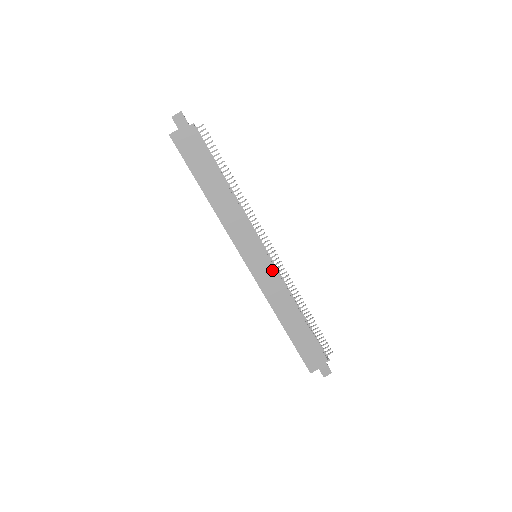
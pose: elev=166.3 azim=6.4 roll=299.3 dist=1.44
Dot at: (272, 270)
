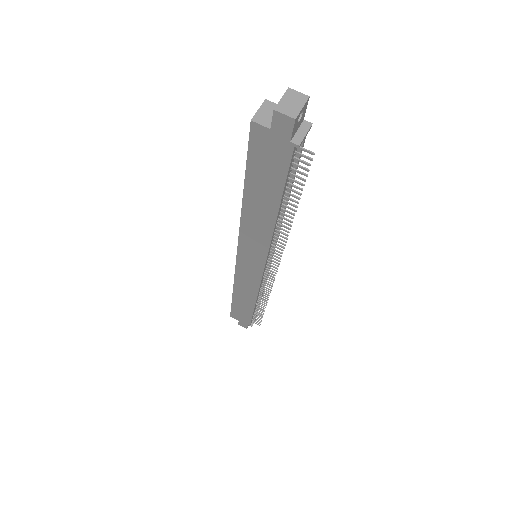
Dot at: (258, 278)
